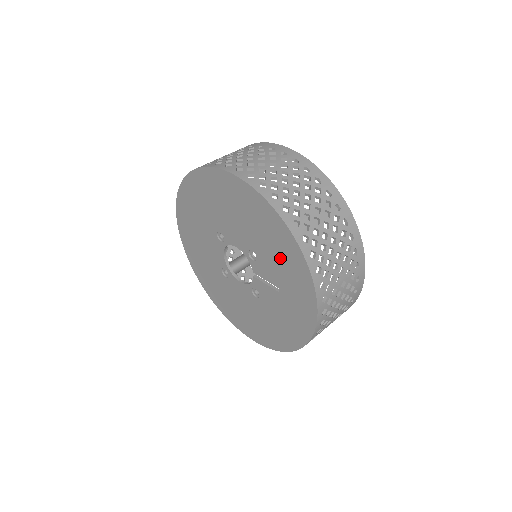
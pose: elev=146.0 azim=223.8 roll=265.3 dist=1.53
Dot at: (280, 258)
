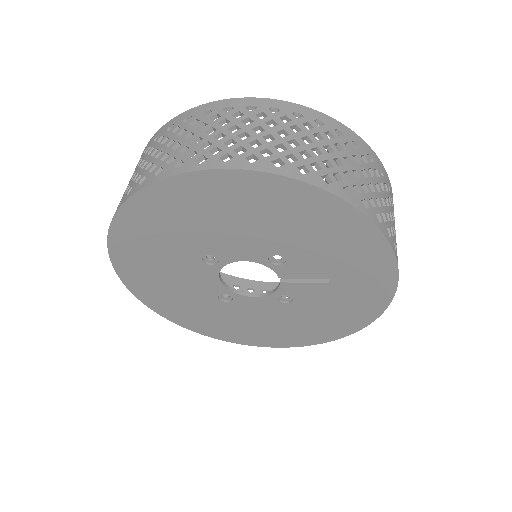
Dot at: (331, 244)
